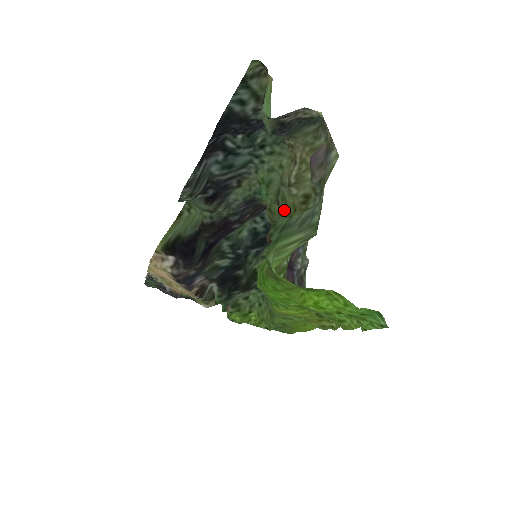
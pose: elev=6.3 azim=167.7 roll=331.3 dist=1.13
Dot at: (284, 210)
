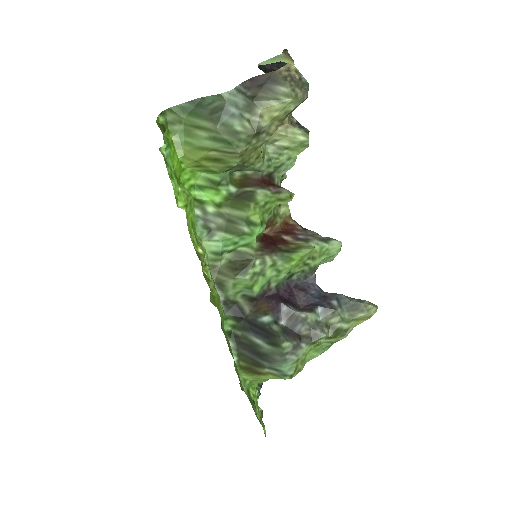
Dot at: (260, 168)
